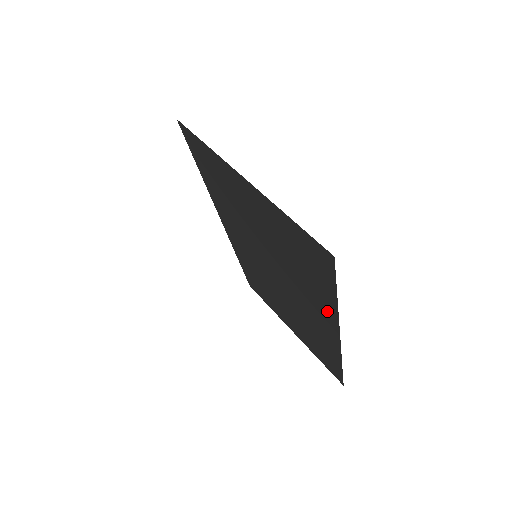
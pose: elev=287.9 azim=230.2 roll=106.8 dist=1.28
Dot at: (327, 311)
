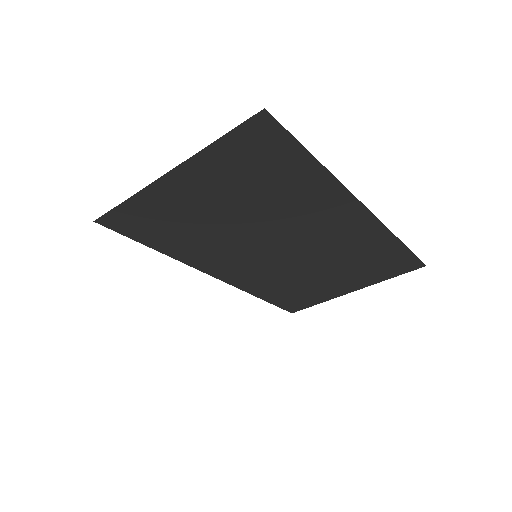
Dot at: (328, 192)
